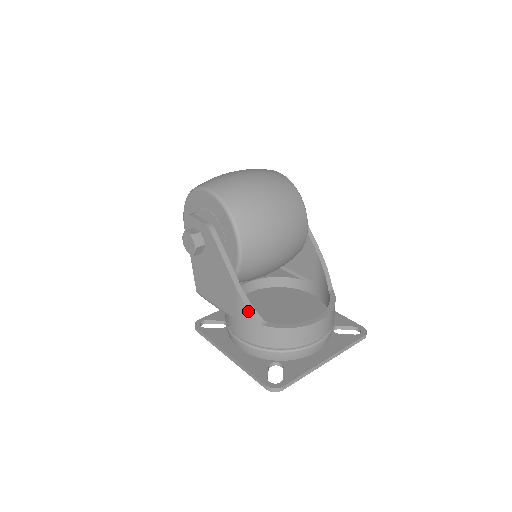
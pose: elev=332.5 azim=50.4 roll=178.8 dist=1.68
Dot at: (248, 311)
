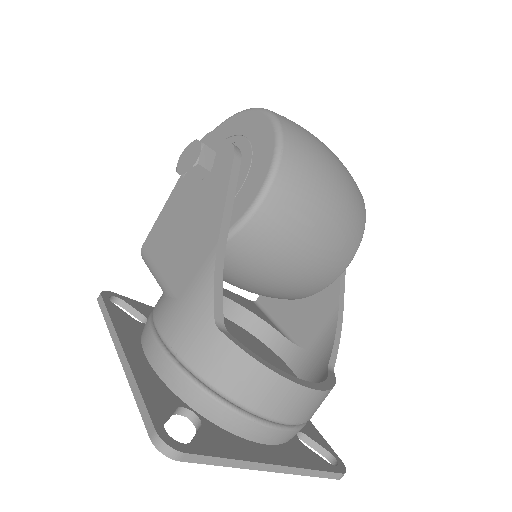
Dot at: (211, 291)
